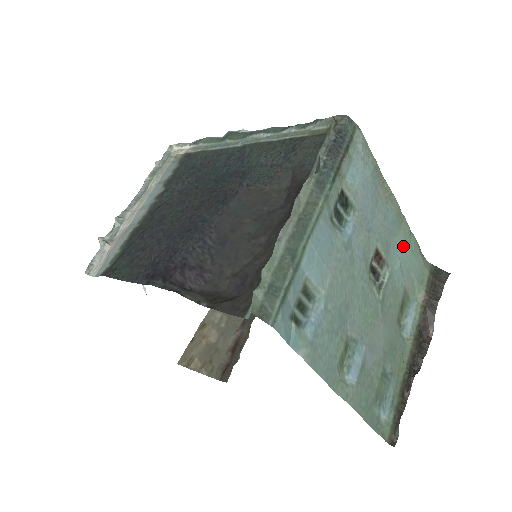
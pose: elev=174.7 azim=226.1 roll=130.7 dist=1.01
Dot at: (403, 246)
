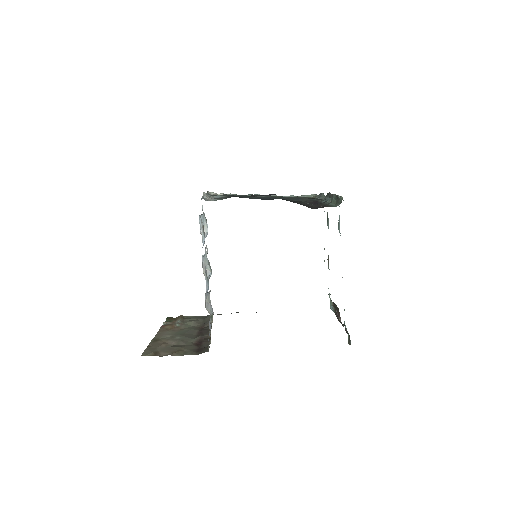
Dot at: occluded
